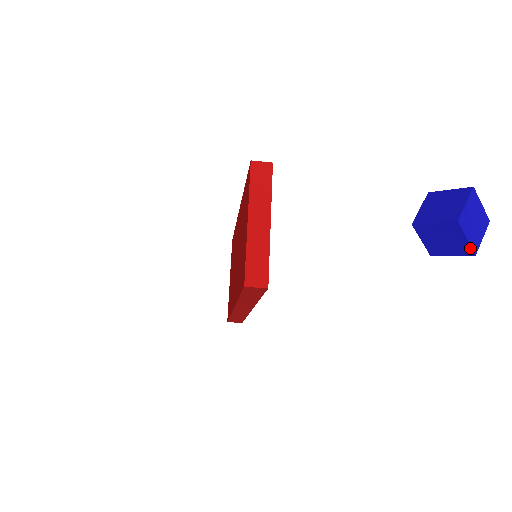
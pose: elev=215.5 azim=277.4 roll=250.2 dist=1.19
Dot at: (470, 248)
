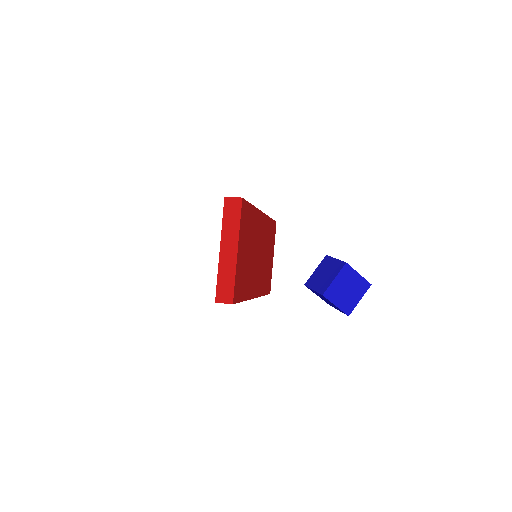
Dot at: (342, 311)
